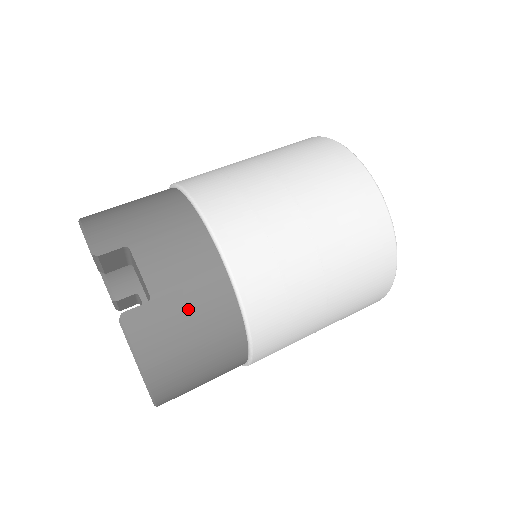
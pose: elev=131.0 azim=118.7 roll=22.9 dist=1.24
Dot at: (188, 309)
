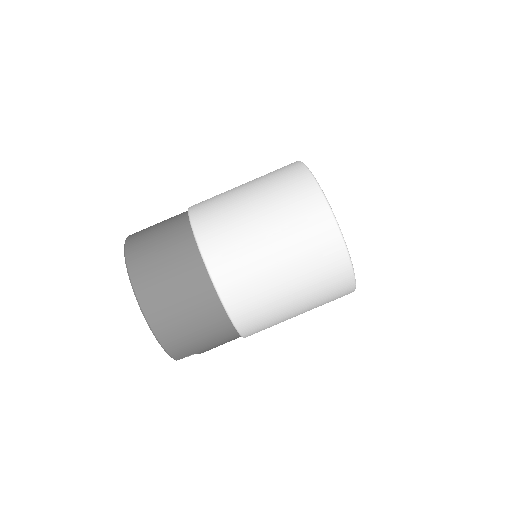
Dot at: occluded
